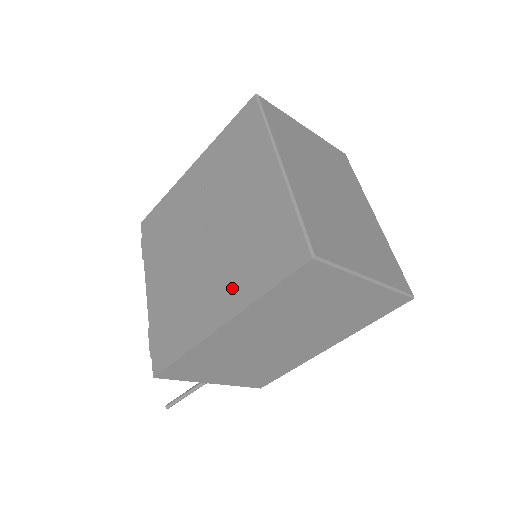
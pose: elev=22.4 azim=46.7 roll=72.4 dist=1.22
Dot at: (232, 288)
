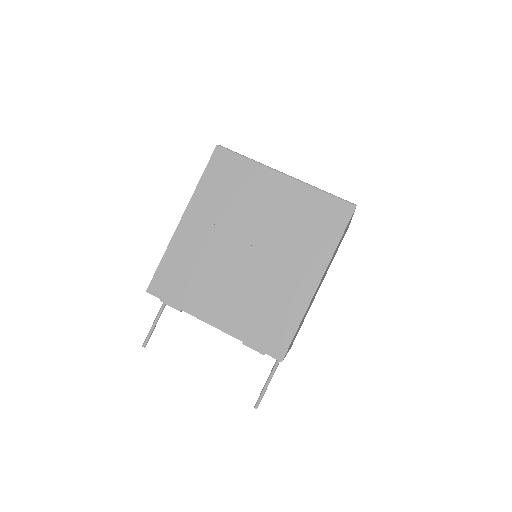
Dot at: (309, 259)
